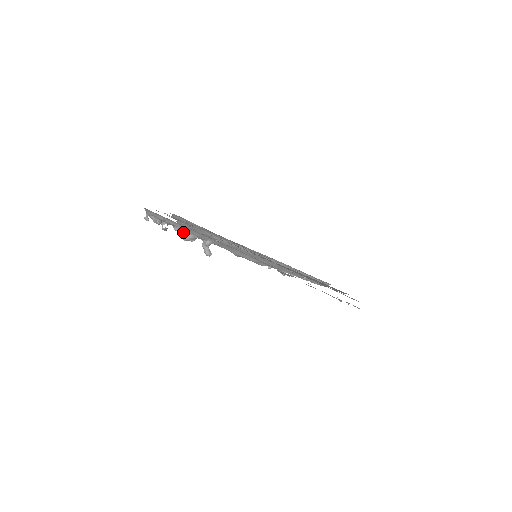
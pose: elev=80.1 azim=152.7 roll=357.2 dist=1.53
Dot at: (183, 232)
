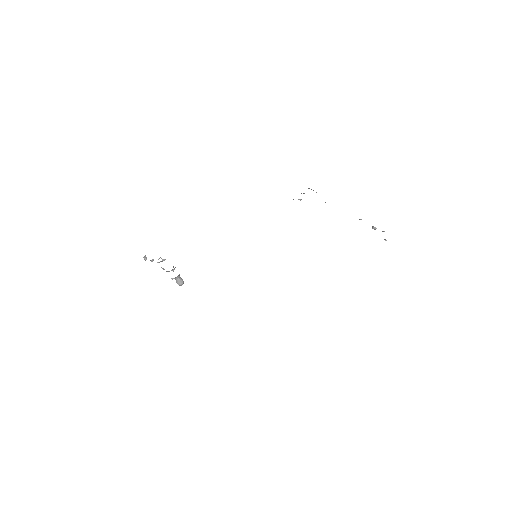
Dot at: occluded
